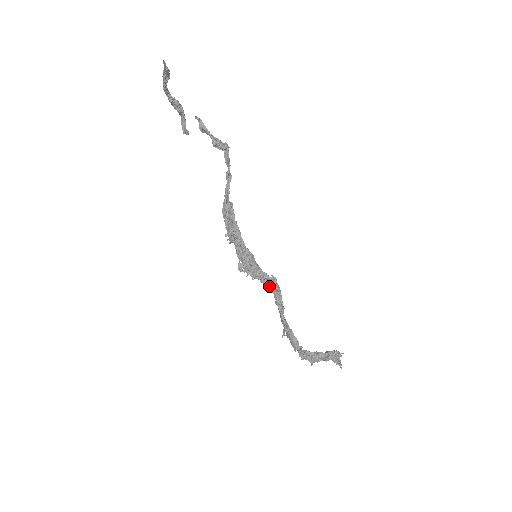
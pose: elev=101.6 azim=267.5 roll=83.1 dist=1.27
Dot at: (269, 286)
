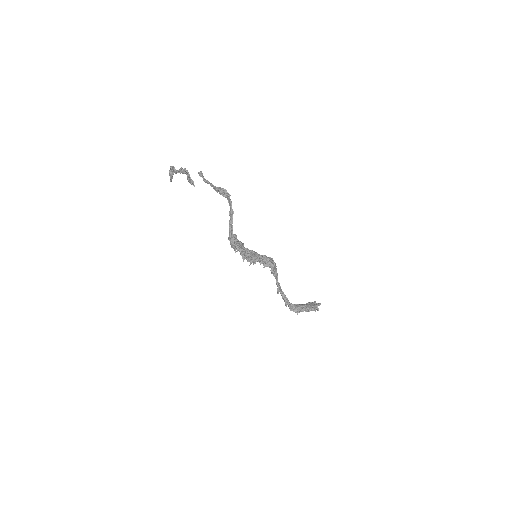
Dot at: (267, 264)
